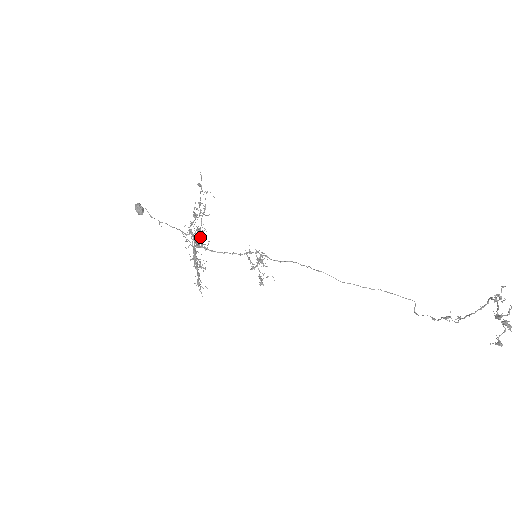
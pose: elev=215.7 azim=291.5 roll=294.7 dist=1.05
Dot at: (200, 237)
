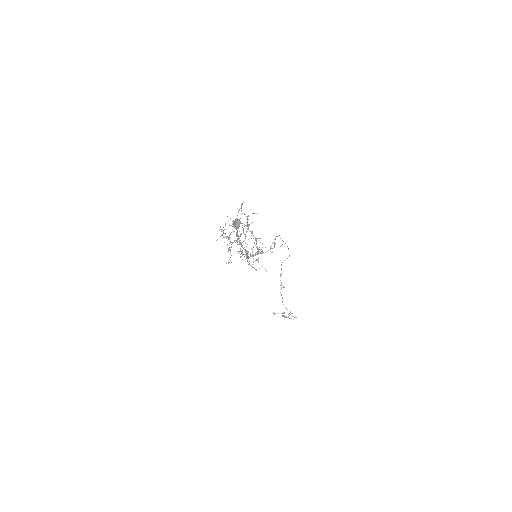
Dot at: occluded
